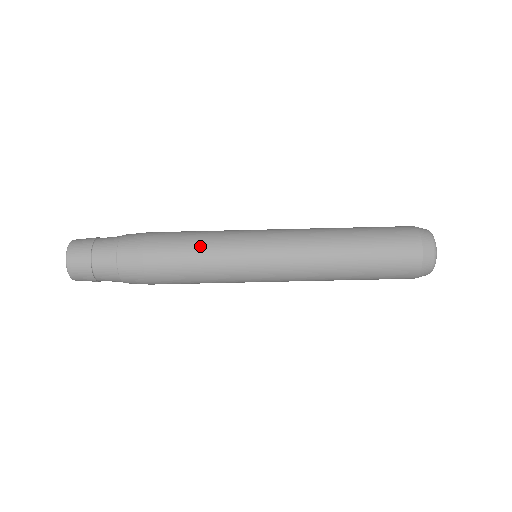
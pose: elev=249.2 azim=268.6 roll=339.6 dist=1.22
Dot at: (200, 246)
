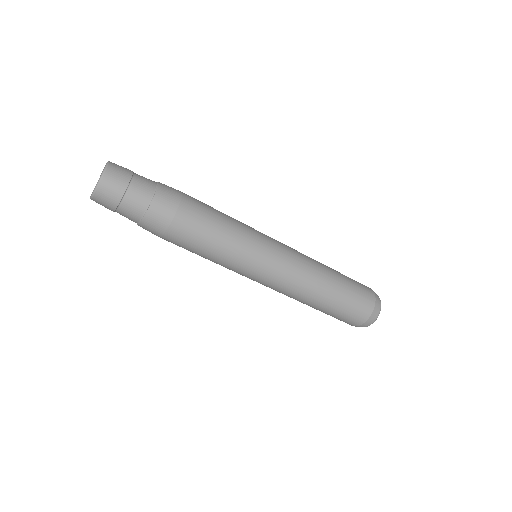
Dot at: (227, 225)
